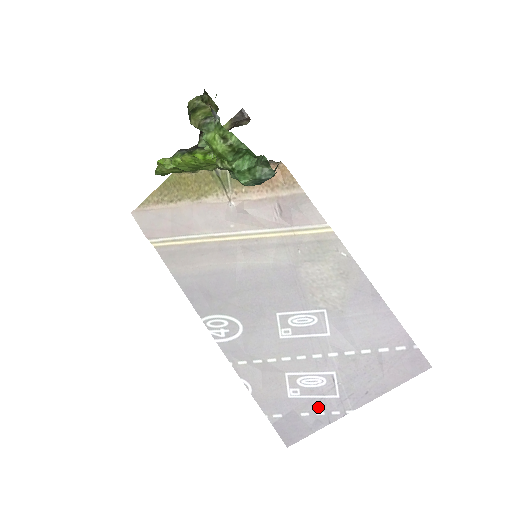
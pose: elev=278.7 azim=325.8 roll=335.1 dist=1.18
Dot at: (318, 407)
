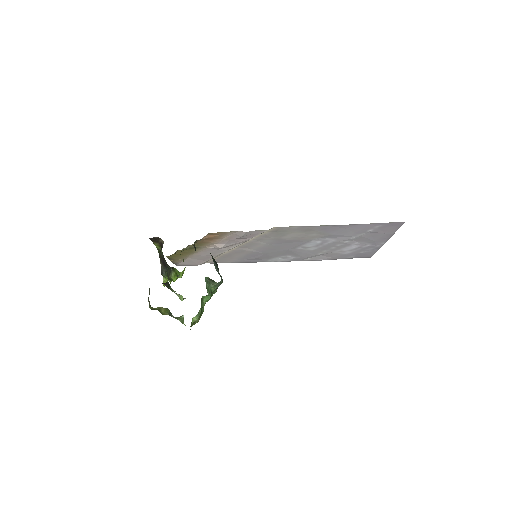
Dot at: (366, 249)
